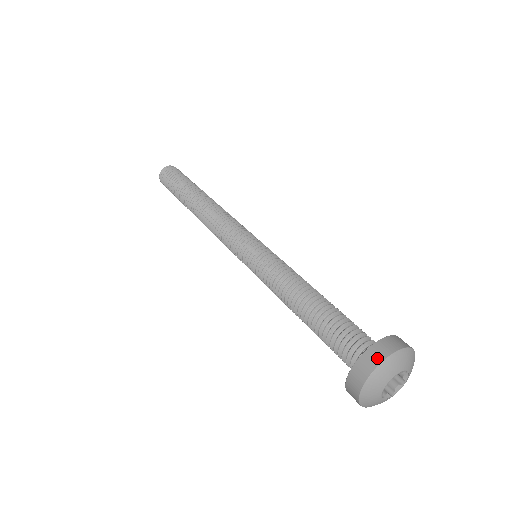
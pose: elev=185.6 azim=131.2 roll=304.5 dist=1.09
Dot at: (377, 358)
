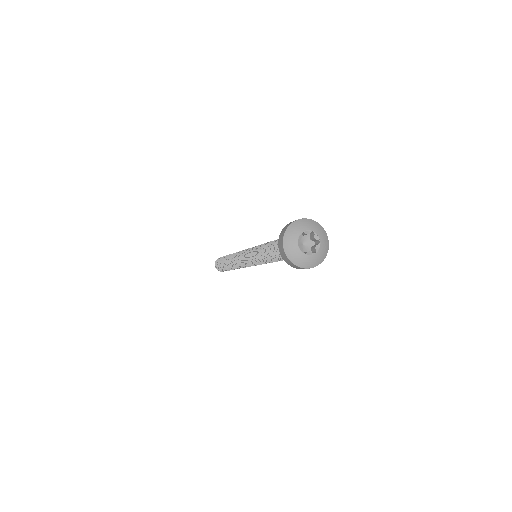
Dot at: (285, 229)
